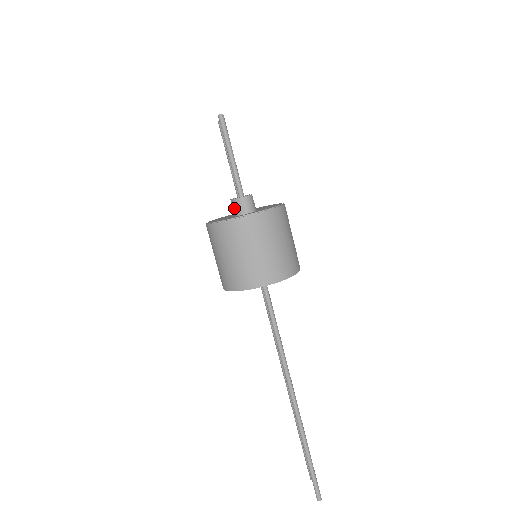
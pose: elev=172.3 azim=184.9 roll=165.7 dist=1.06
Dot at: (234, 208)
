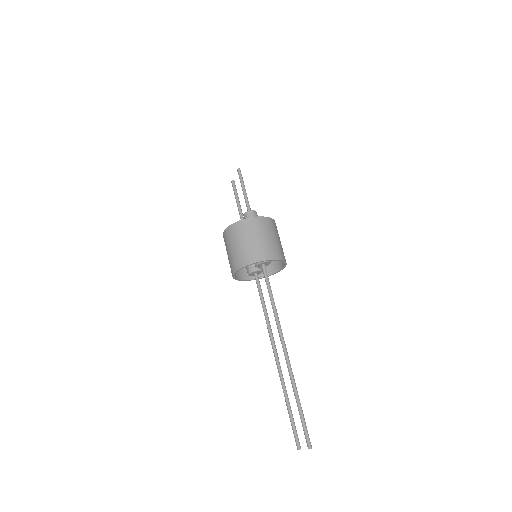
Dot at: occluded
